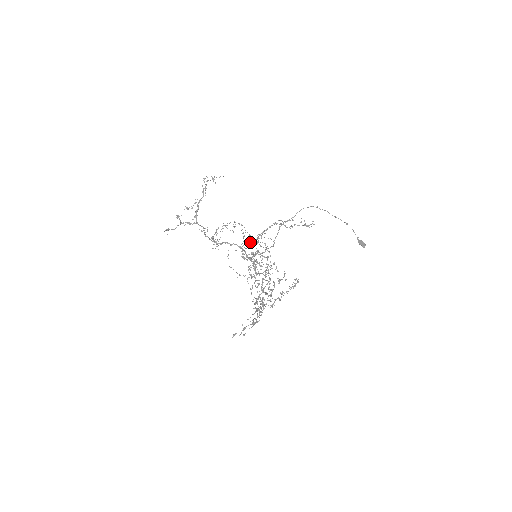
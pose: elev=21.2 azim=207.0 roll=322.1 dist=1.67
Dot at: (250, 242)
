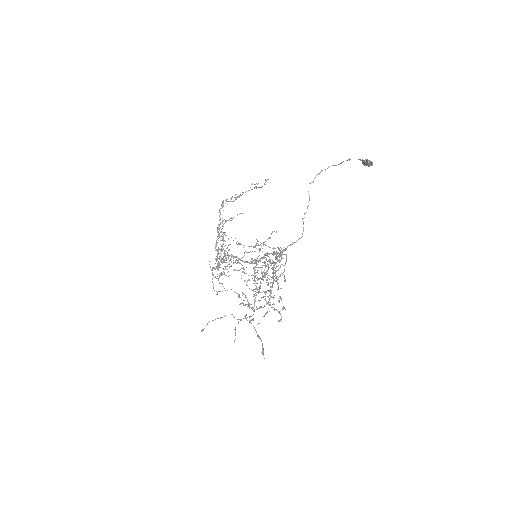
Dot at: (216, 241)
